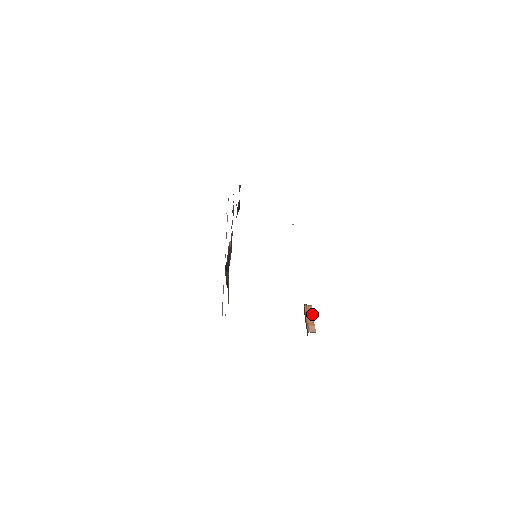
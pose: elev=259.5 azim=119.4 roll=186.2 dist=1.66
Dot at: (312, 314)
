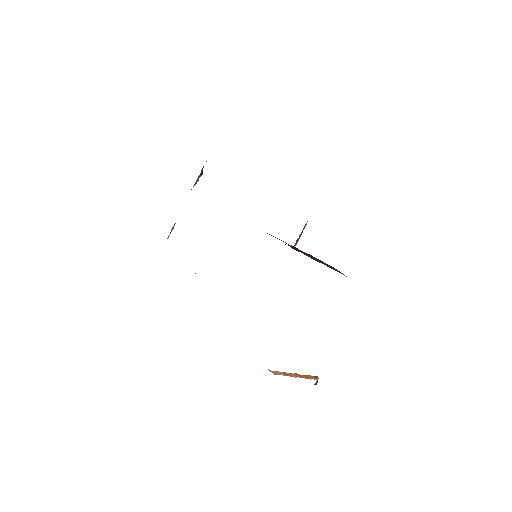
Dot at: (305, 377)
